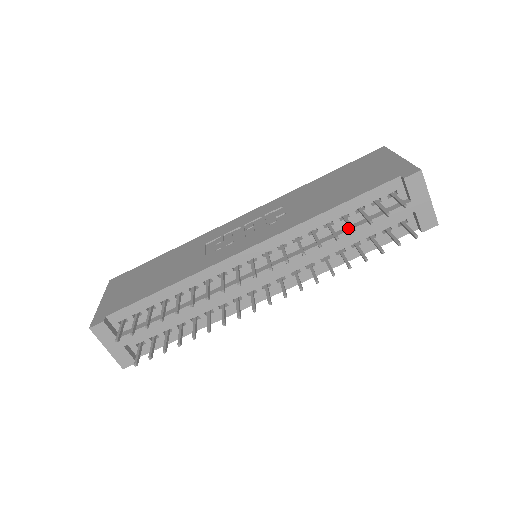
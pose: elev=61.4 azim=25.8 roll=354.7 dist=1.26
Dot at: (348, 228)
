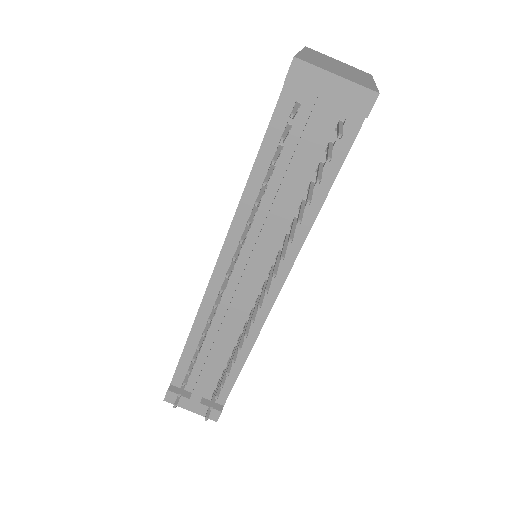
Dot at: (283, 178)
